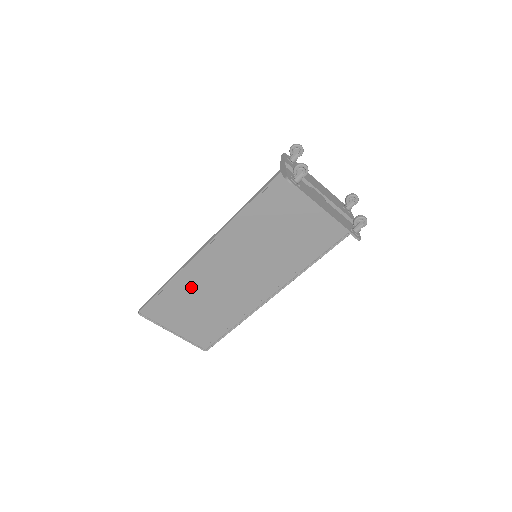
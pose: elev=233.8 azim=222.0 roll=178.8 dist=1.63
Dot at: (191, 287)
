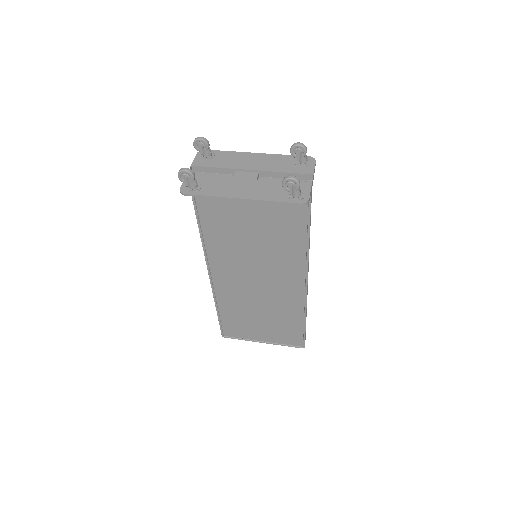
Dot at: (235, 303)
